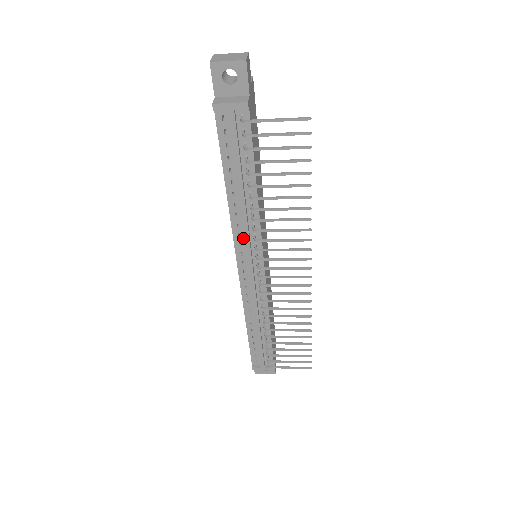
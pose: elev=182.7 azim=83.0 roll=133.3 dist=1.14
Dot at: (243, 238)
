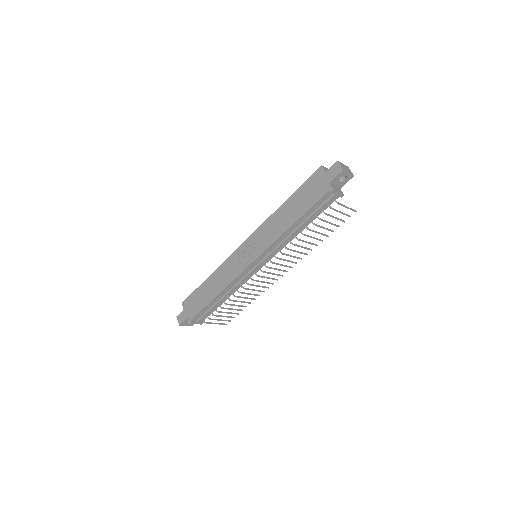
Dot at: (272, 249)
